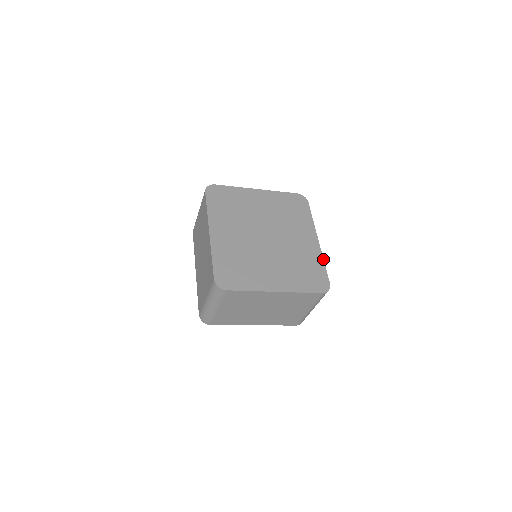
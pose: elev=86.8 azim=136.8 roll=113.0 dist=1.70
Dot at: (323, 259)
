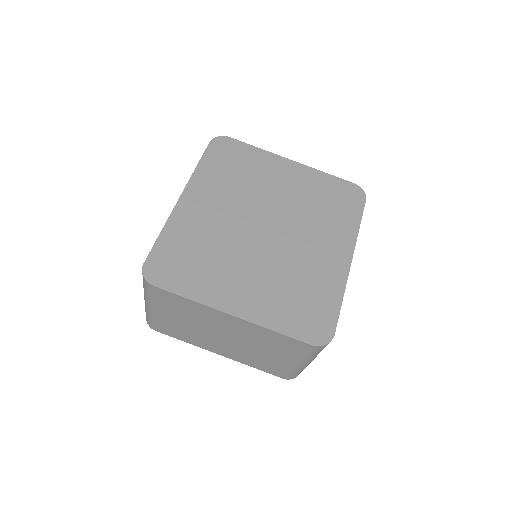
Dot at: (344, 292)
